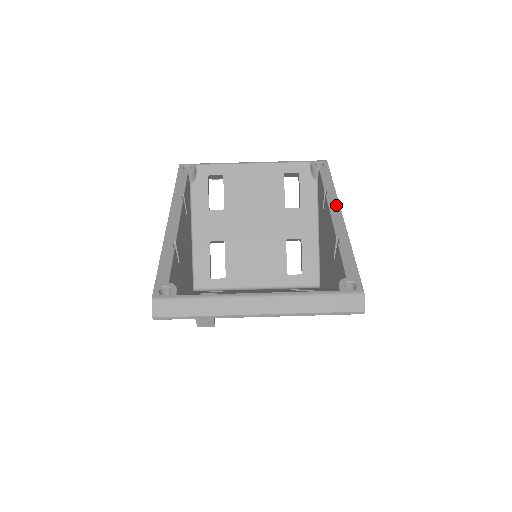
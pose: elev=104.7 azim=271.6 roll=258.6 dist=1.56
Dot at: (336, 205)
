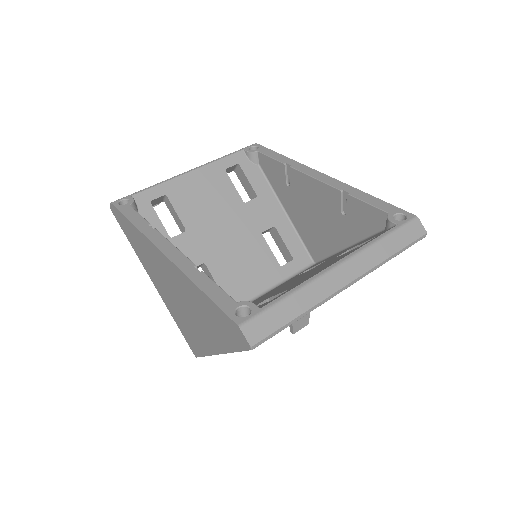
Dot at: (309, 169)
